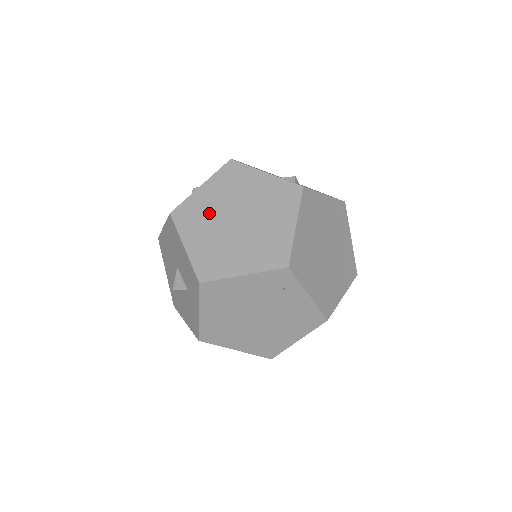
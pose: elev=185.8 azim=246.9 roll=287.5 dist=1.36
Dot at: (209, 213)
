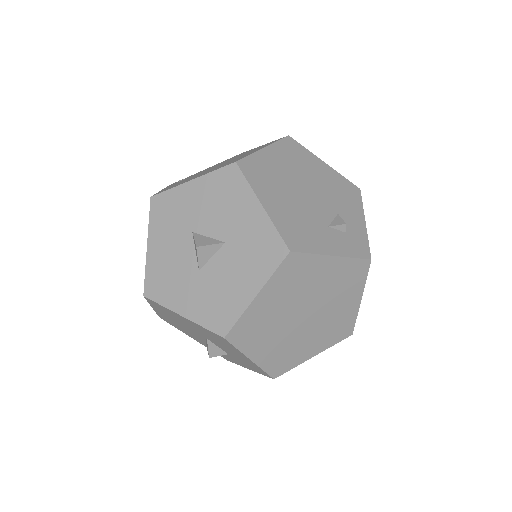
Dot at: (273, 321)
